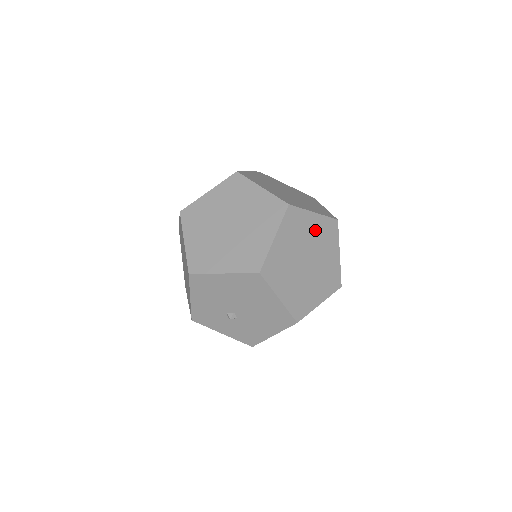
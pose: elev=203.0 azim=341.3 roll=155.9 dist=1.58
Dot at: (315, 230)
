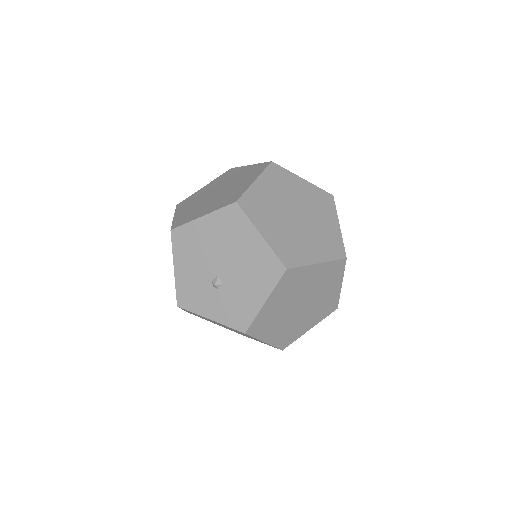
Dot at: (305, 193)
